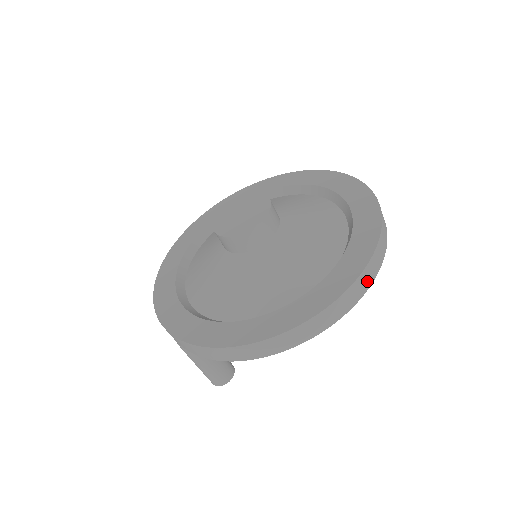
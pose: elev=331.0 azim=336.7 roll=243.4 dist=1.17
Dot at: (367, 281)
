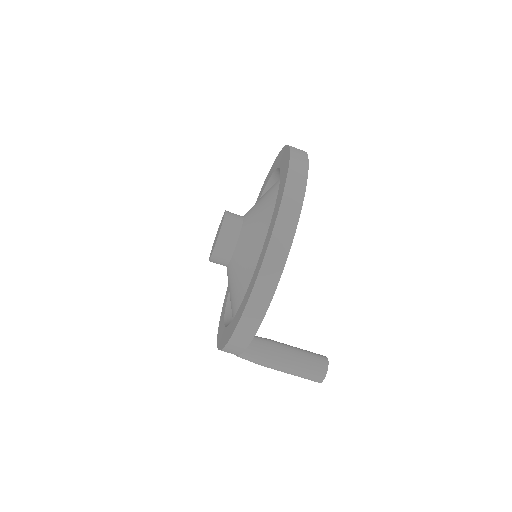
Dot at: (299, 181)
